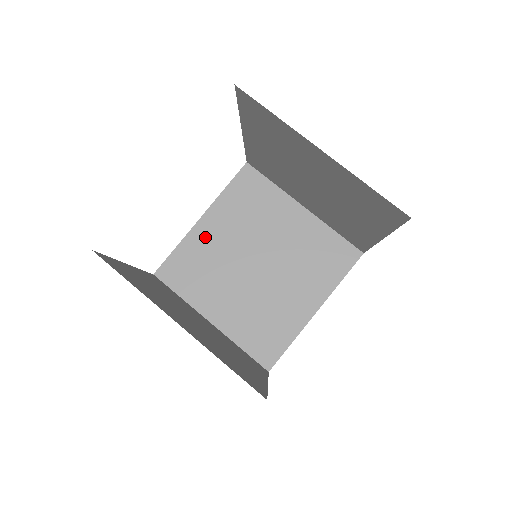
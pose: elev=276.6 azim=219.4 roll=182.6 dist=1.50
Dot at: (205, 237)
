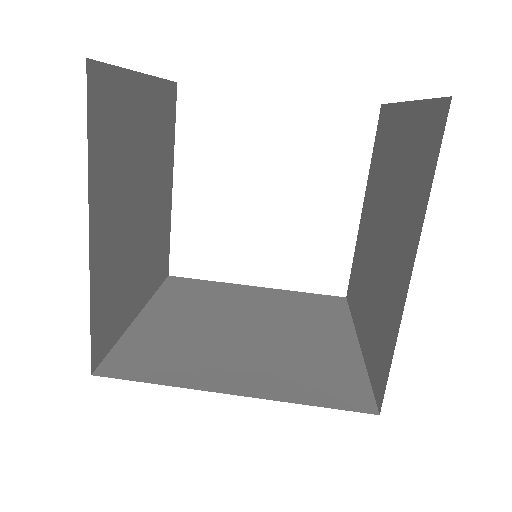
Dot at: (239, 292)
